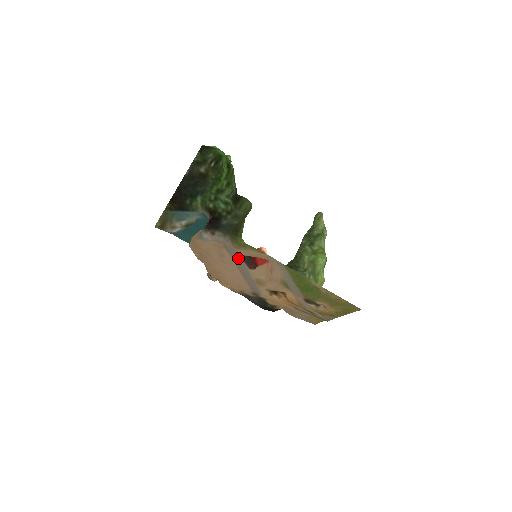
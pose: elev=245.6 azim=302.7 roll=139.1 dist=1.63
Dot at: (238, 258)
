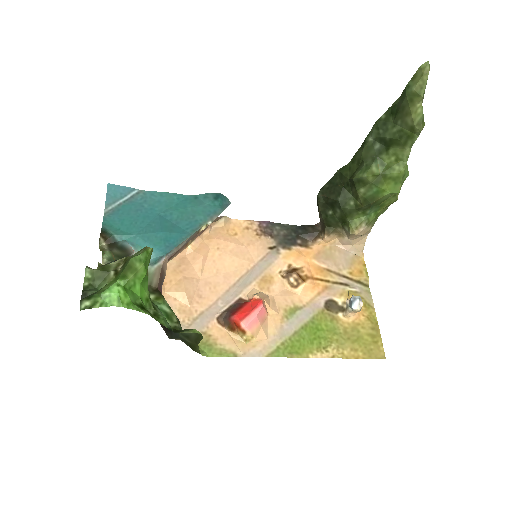
Dot at: (217, 311)
